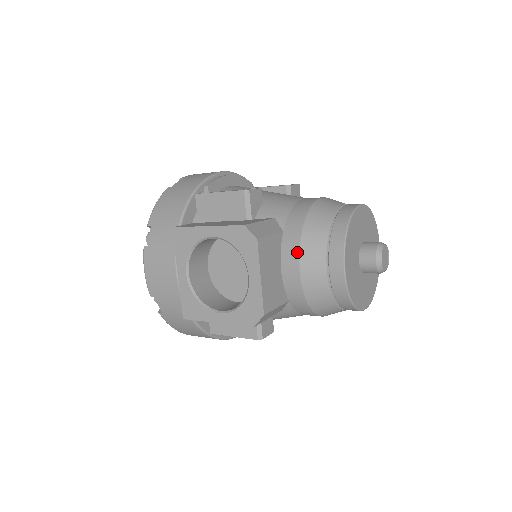
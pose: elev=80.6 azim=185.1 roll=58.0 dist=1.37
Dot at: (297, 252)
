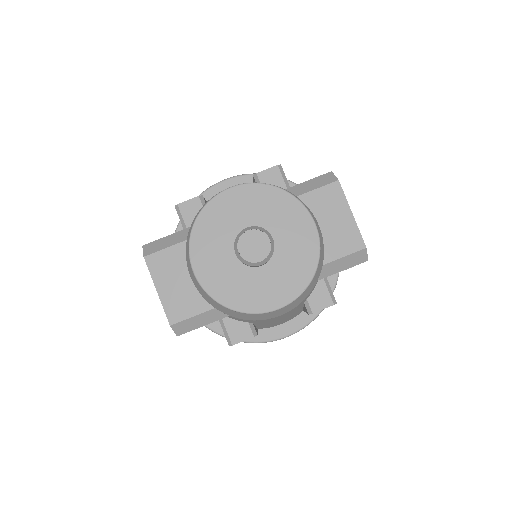
Dot at: (186, 259)
